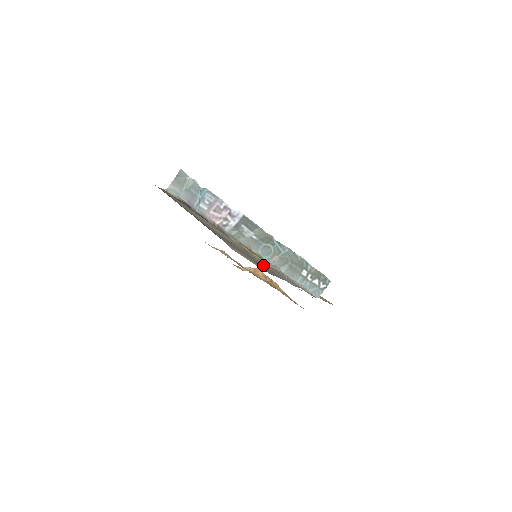
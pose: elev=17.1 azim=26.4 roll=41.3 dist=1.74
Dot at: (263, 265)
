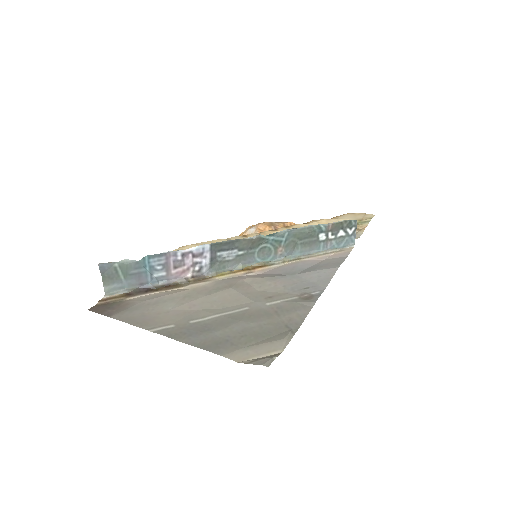
Dot at: (278, 303)
